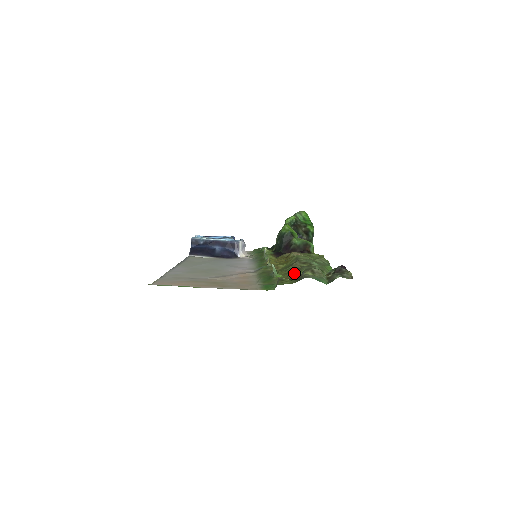
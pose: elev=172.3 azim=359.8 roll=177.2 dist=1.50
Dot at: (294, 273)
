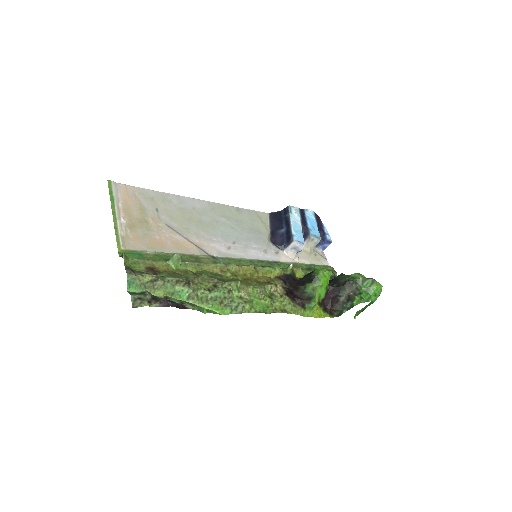
Dot at: (171, 273)
